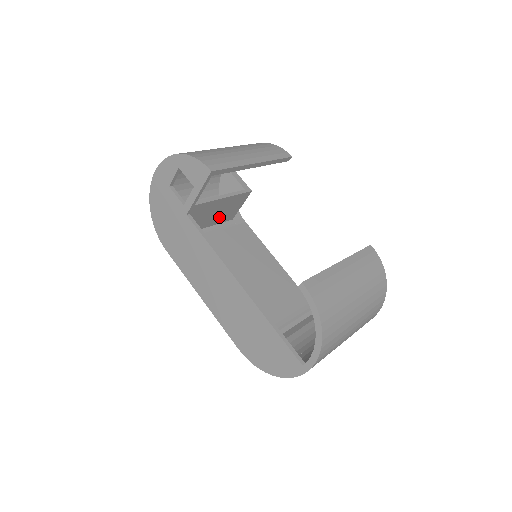
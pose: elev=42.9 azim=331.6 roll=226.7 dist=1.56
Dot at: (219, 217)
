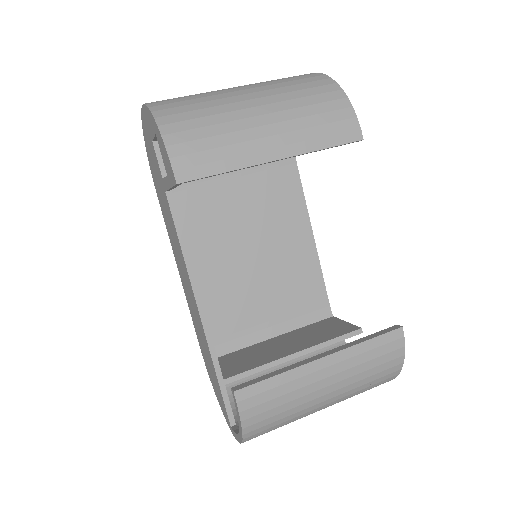
Dot at: occluded
